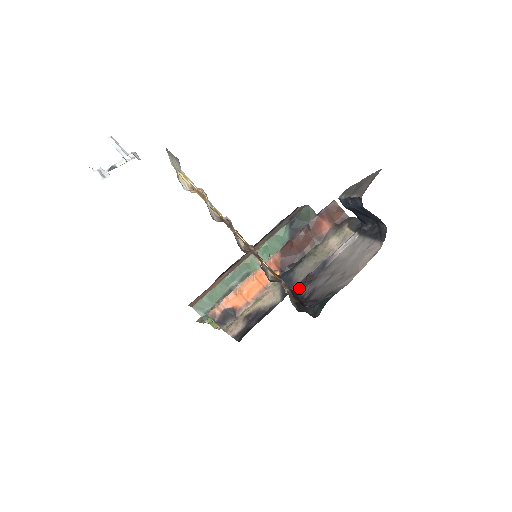
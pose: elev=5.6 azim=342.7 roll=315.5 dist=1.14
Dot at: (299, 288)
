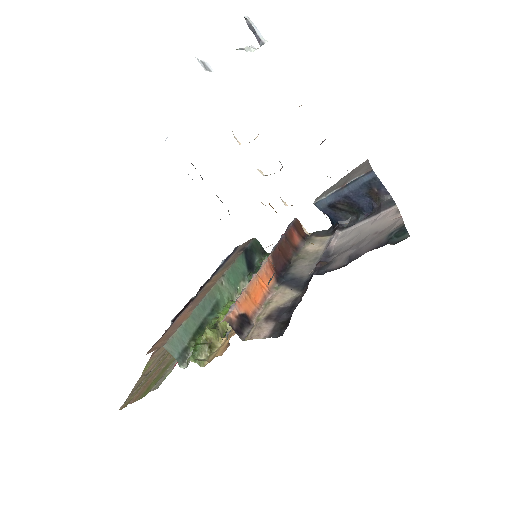
Dot at: (321, 271)
